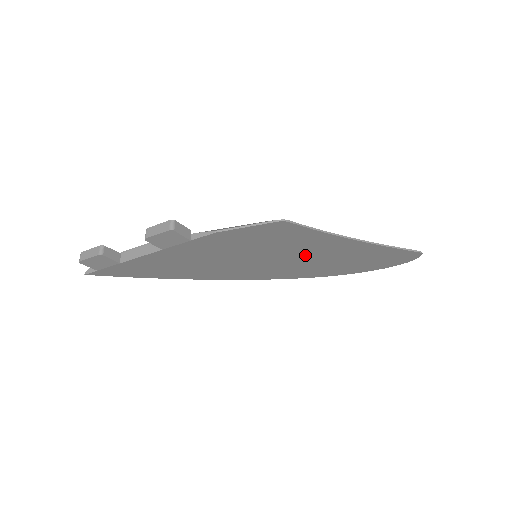
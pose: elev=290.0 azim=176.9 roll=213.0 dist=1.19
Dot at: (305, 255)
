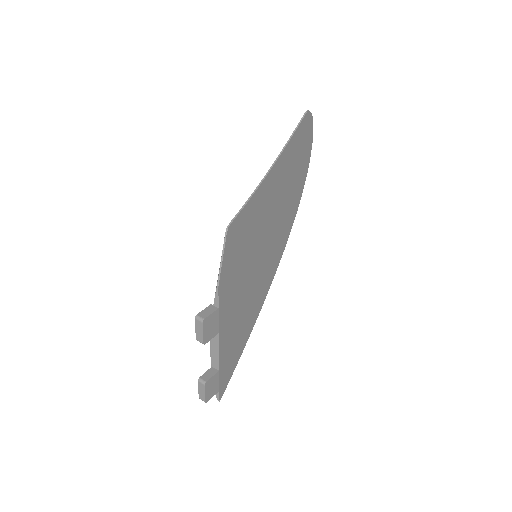
Dot at: (270, 215)
